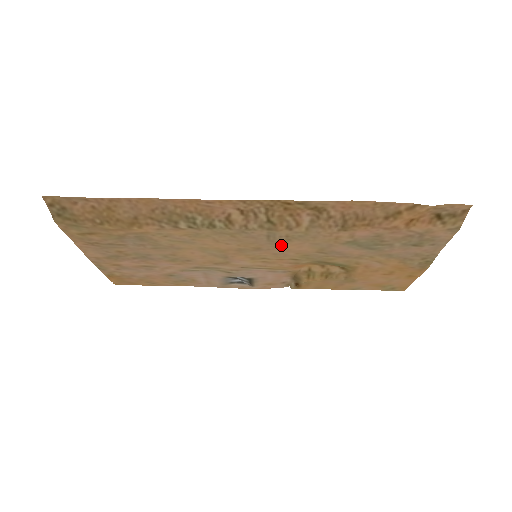
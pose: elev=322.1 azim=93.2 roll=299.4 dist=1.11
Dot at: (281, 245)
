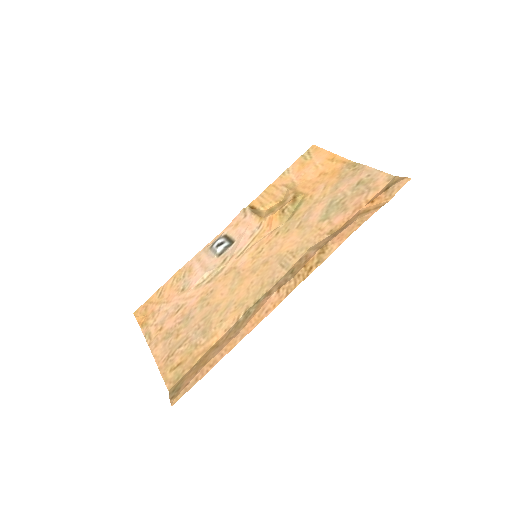
Dot at: (282, 253)
